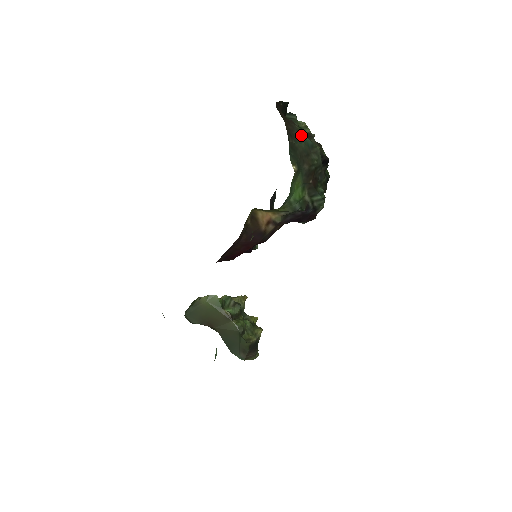
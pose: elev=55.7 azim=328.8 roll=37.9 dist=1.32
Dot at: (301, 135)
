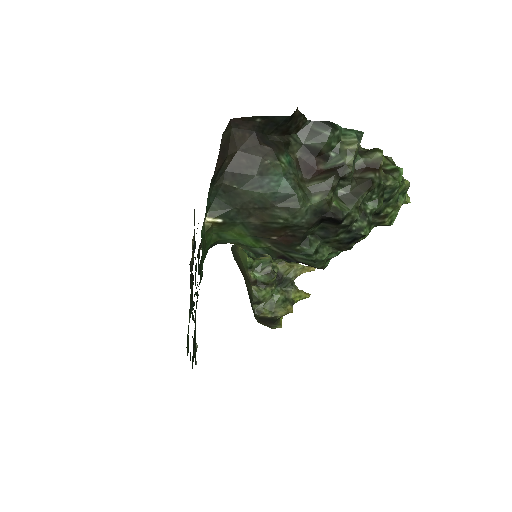
Dot at: (271, 176)
